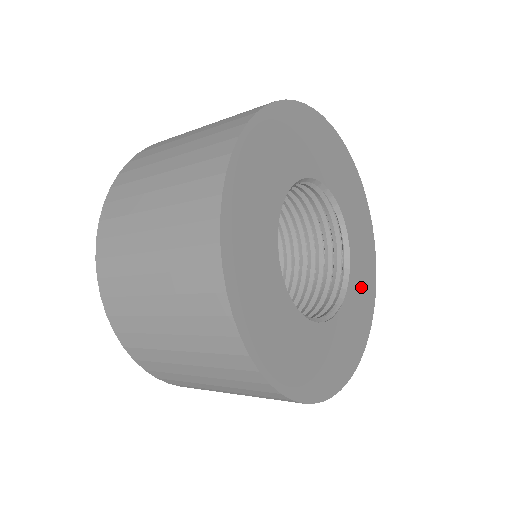
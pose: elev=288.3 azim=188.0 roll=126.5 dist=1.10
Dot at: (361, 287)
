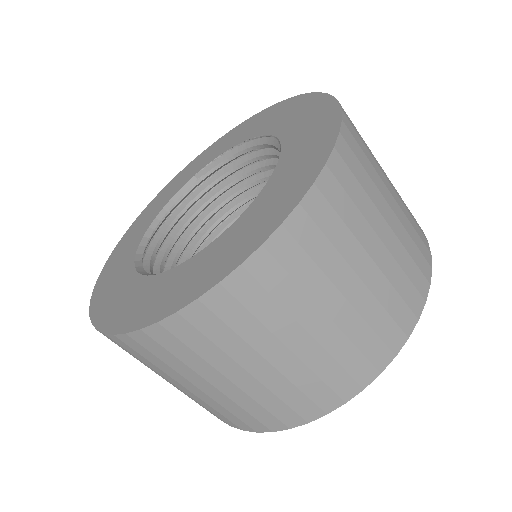
Dot at: occluded
